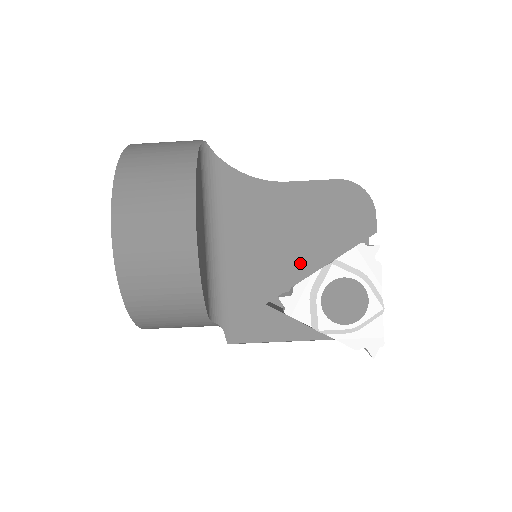
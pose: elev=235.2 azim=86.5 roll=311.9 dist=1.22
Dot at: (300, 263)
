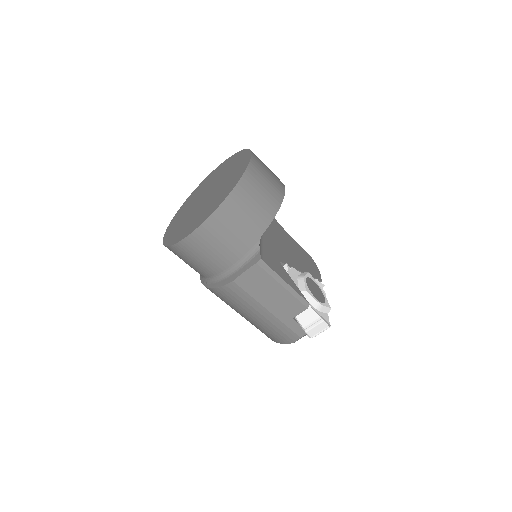
Dot at: (293, 262)
